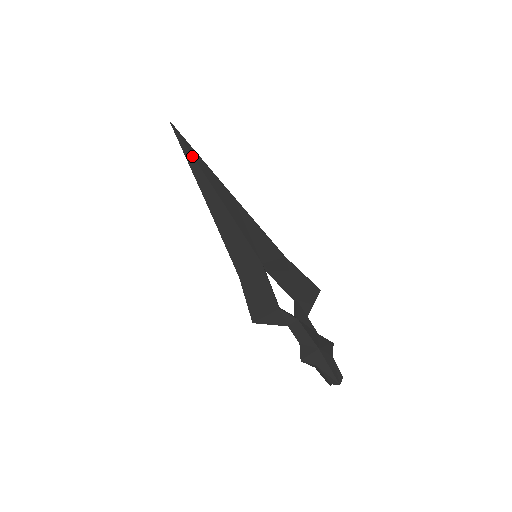
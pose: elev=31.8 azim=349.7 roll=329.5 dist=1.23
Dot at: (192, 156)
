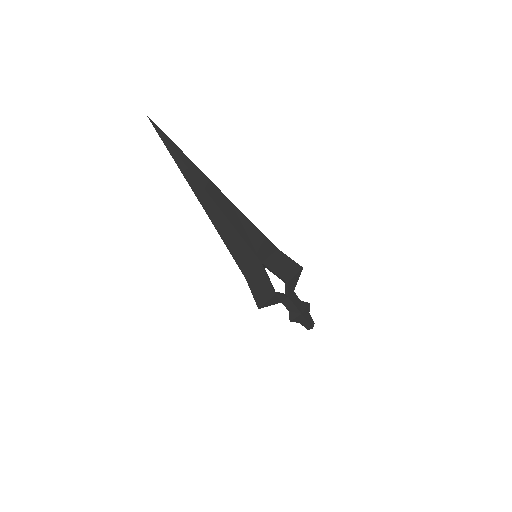
Dot at: (184, 164)
